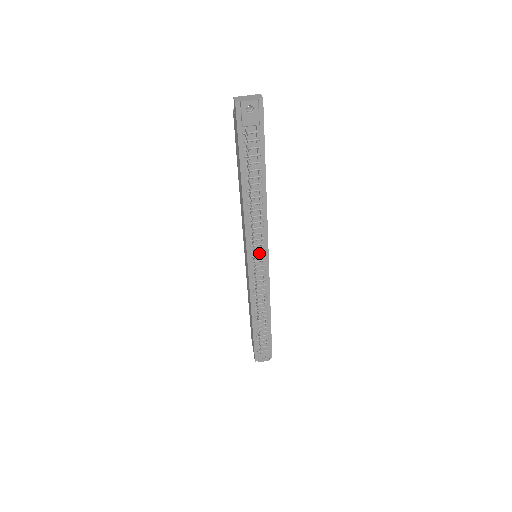
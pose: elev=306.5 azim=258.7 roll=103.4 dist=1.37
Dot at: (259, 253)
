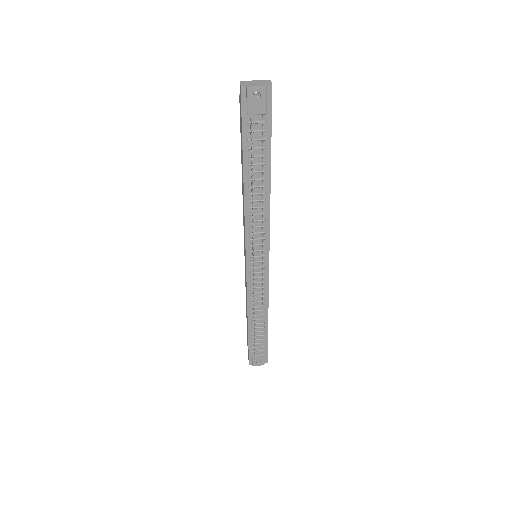
Dot at: (259, 253)
